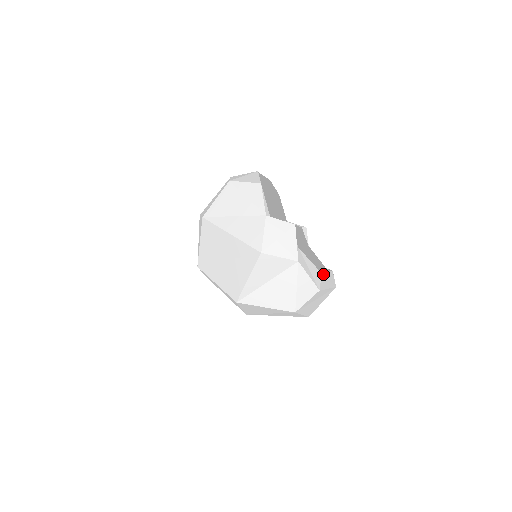
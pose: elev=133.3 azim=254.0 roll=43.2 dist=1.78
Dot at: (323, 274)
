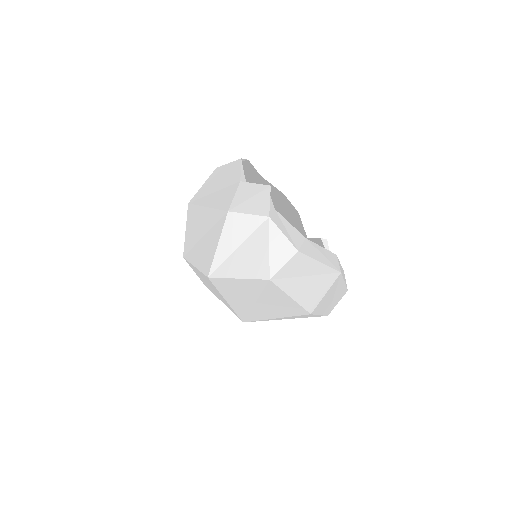
Dot at: (310, 242)
